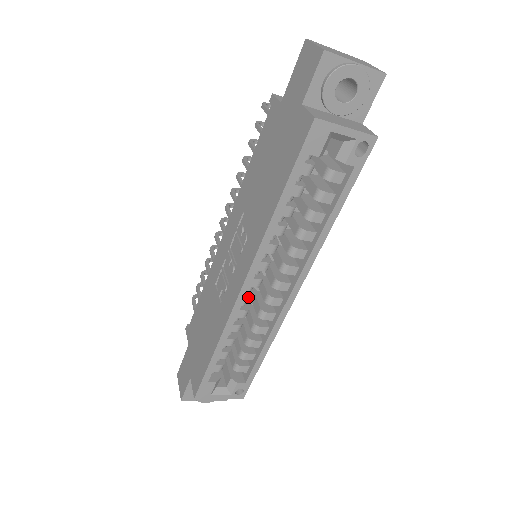
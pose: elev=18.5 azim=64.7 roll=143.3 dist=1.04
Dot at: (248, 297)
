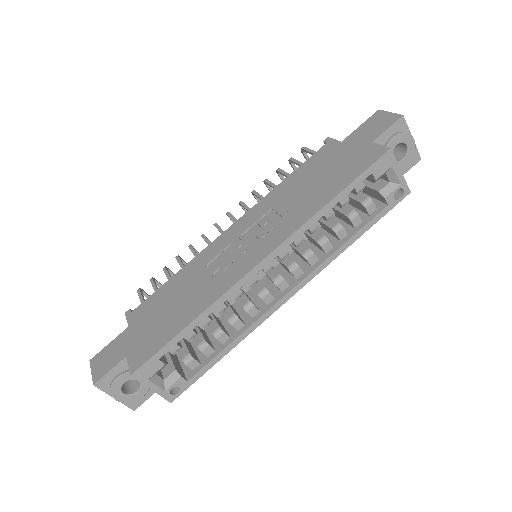
Dot at: (253, 278)
